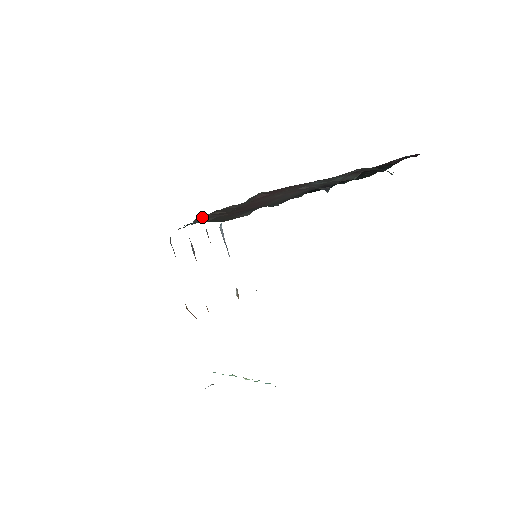
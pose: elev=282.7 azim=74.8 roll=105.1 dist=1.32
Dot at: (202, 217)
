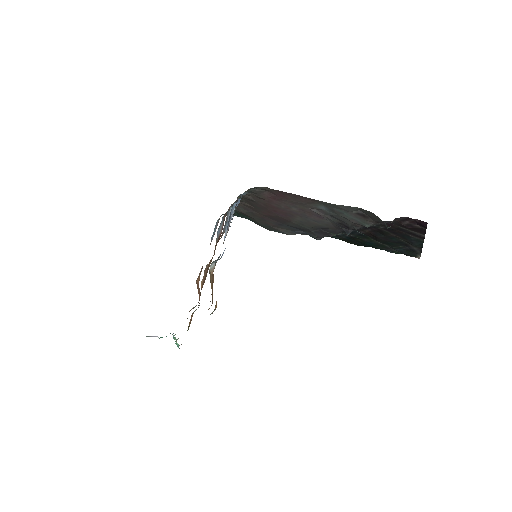
Dot at: occluded
